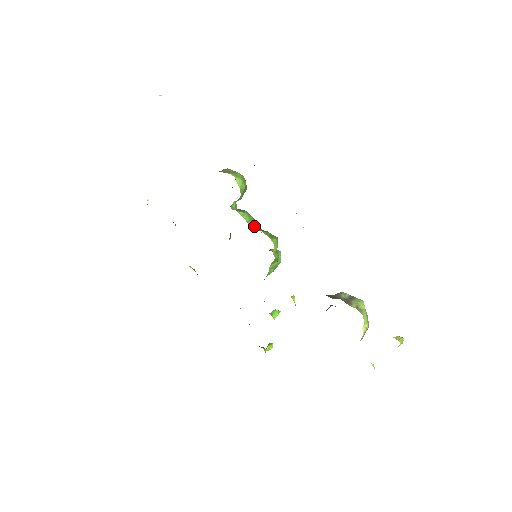
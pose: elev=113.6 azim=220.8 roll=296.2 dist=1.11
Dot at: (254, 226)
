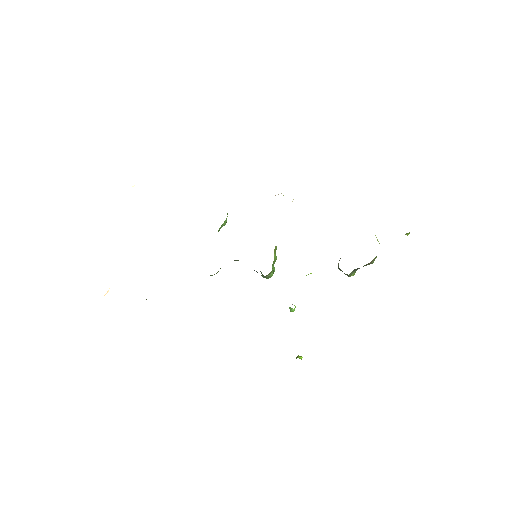
Dot at: occluded
